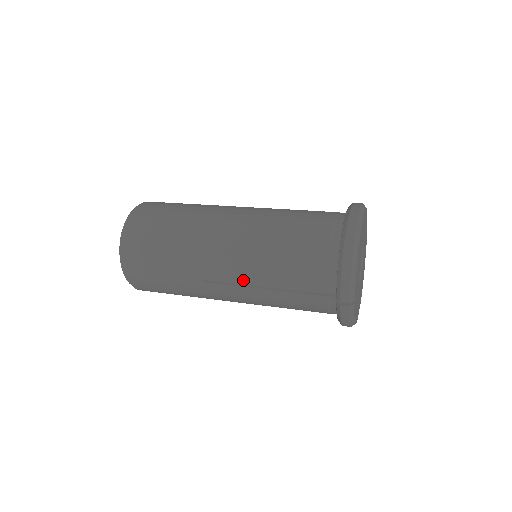
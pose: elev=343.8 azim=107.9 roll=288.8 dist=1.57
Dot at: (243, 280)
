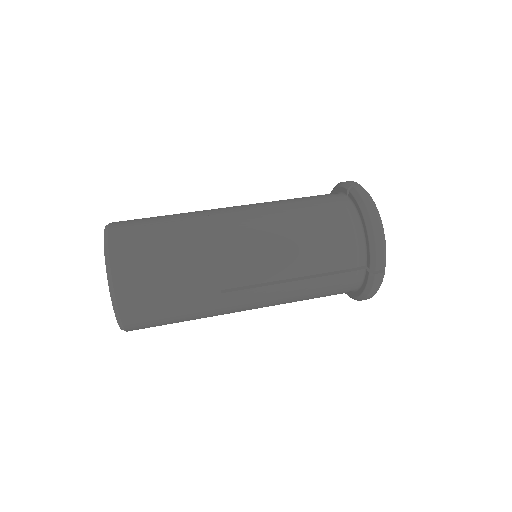
Dot at: (272, 277)
